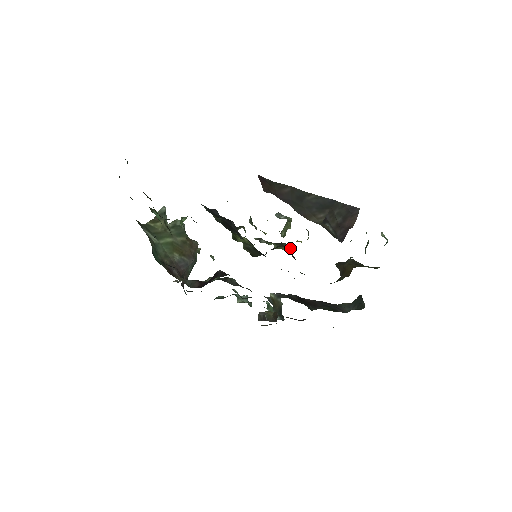
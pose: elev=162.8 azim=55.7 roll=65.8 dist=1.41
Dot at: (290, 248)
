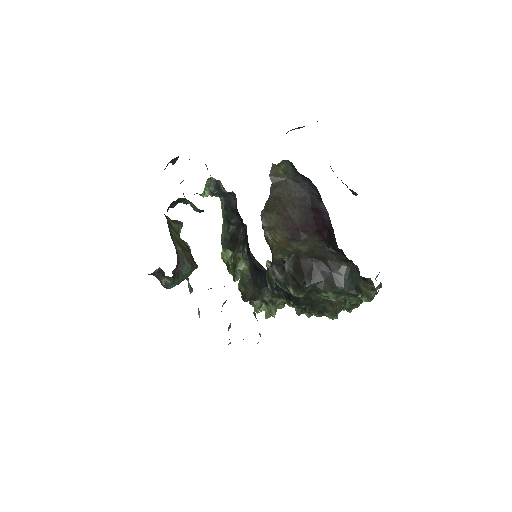
Dot at: occluded
